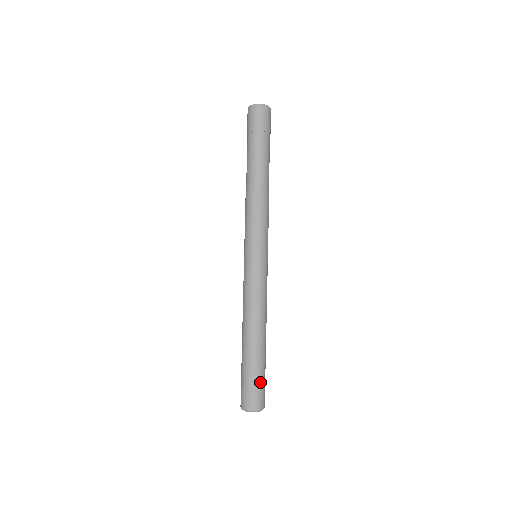
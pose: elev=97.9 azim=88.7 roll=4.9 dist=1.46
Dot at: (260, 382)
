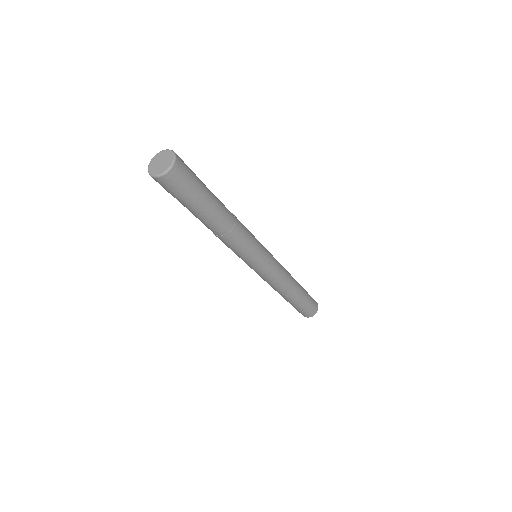
Dot at: (309, 305)
